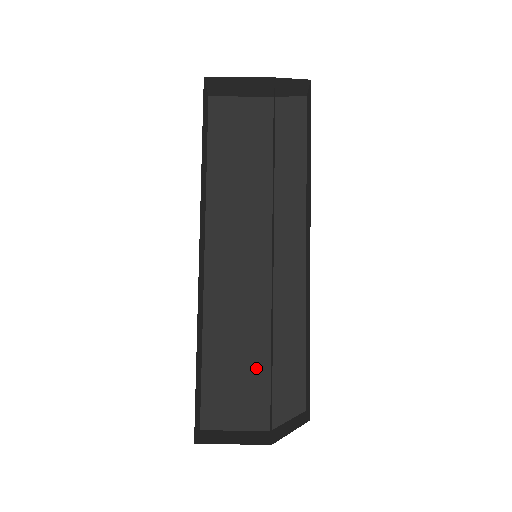
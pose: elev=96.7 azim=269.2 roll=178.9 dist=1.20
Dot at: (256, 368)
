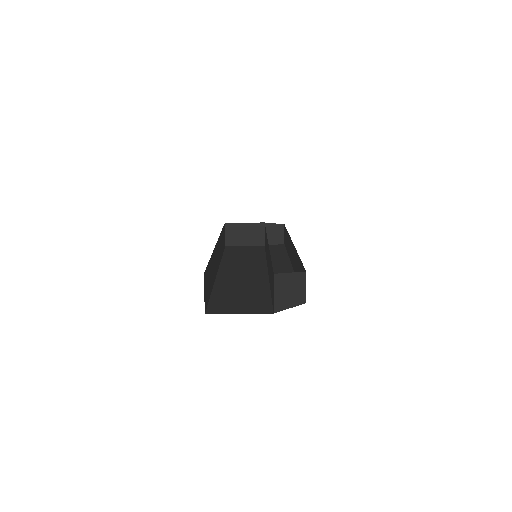
Dot at: (258, 295)
